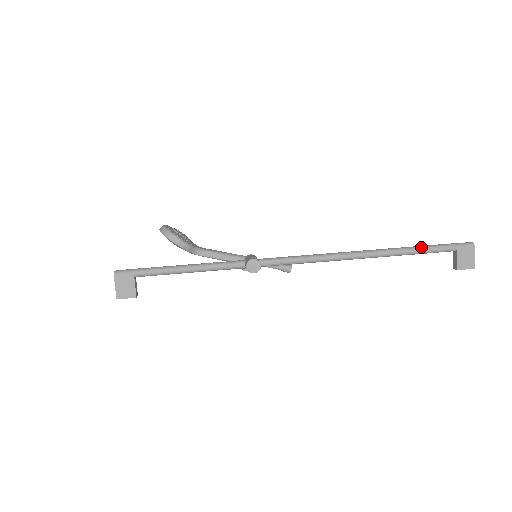
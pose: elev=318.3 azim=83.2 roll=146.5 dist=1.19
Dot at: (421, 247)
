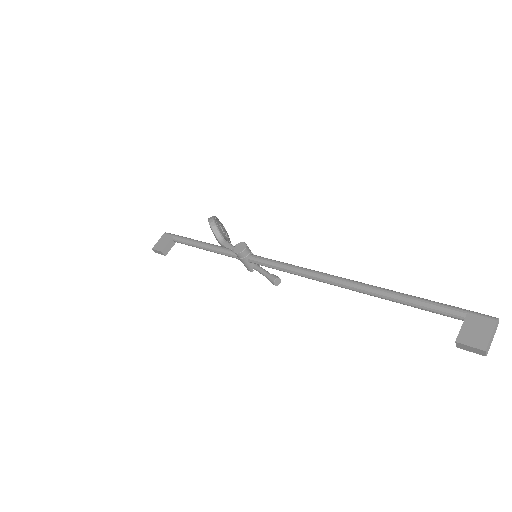
Dot at: occluded
